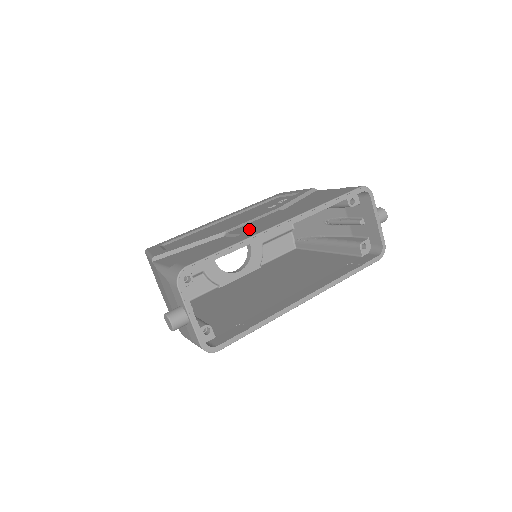
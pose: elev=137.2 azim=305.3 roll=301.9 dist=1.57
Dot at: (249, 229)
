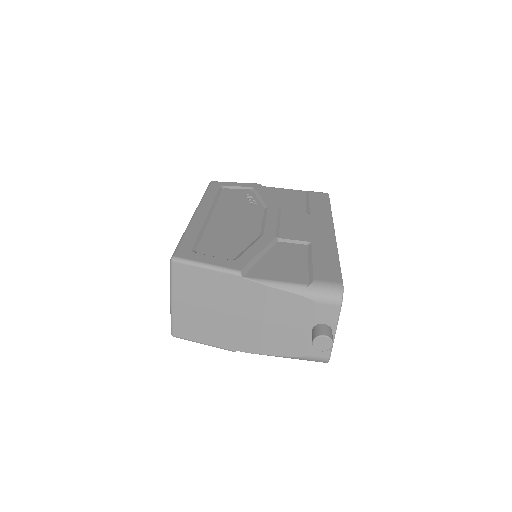
Dot at: (306, 235)
